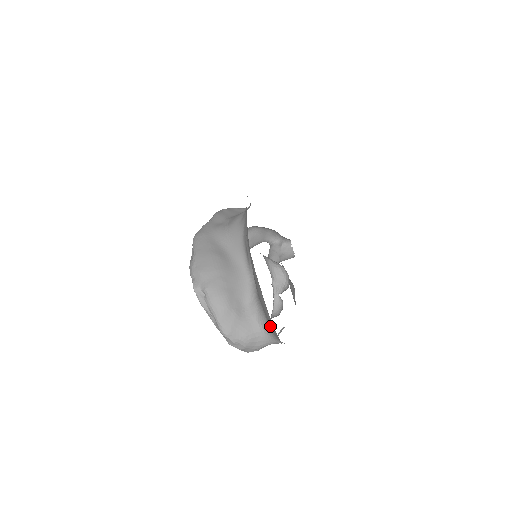
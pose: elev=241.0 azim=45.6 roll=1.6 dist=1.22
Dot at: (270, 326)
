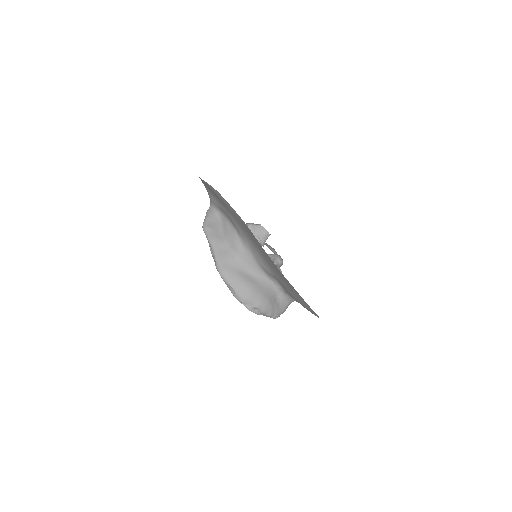
Dot at: occluded
